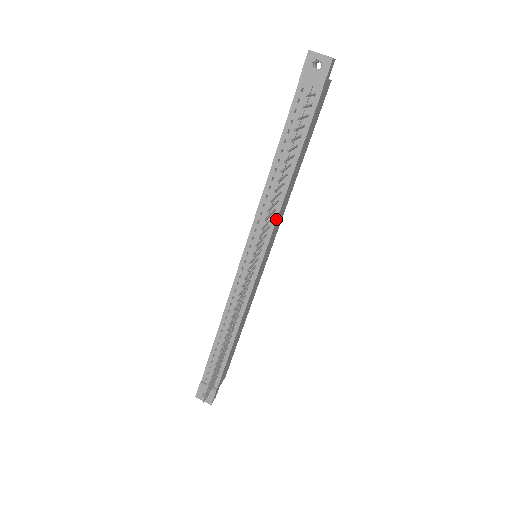
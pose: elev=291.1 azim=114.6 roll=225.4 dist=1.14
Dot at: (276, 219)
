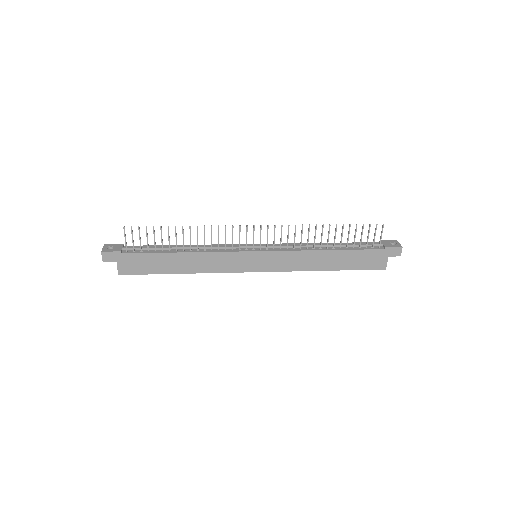
Dot at: (295, 250)
